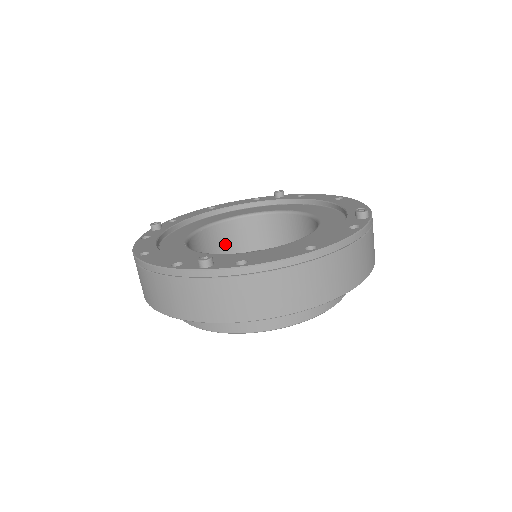
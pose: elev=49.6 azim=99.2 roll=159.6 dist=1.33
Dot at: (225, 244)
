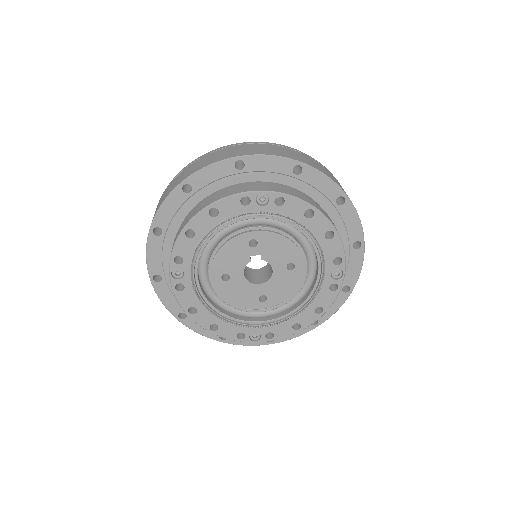
Dot at: occluded
